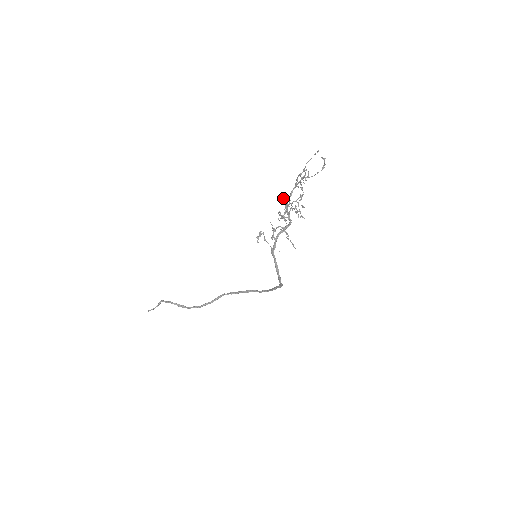
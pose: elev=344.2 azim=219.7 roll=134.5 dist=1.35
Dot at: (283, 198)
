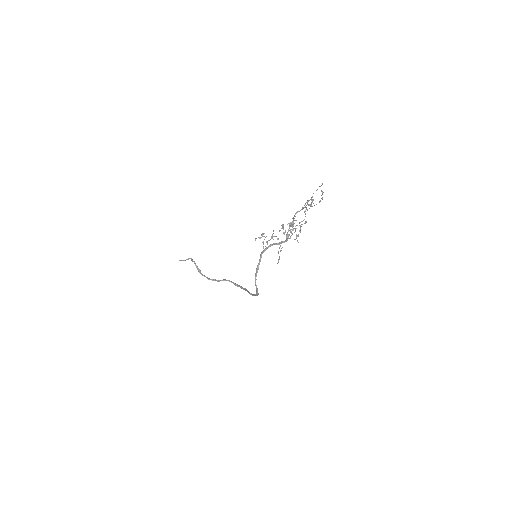
Dot at: occluded
